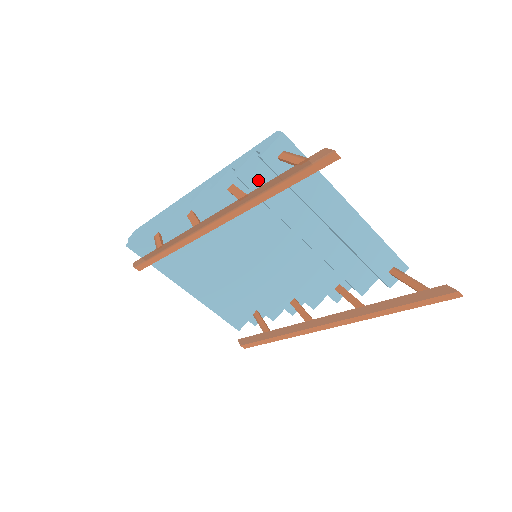
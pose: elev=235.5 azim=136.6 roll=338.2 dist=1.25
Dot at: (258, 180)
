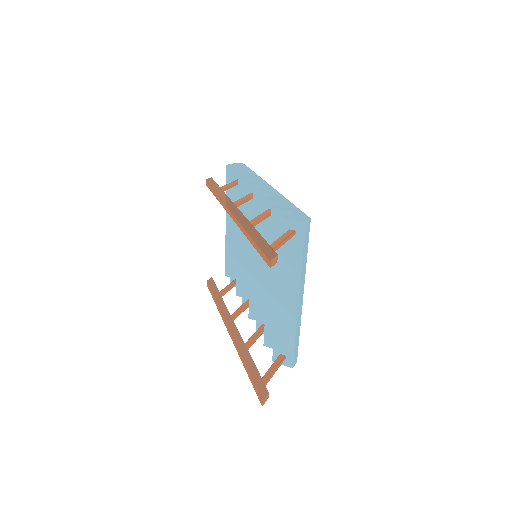
Dot at: (279, 226)
